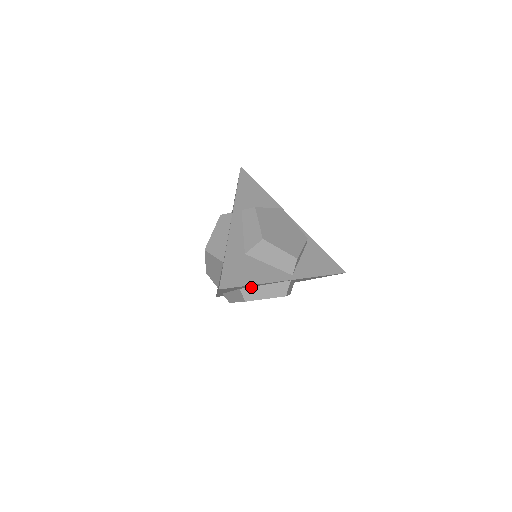
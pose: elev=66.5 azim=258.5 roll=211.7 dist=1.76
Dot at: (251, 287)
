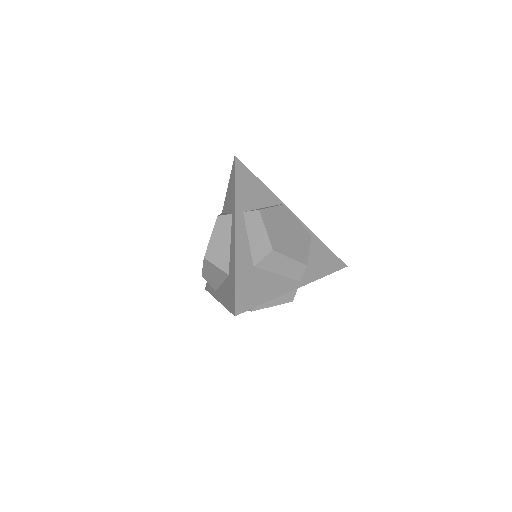
Dot at: occluded
